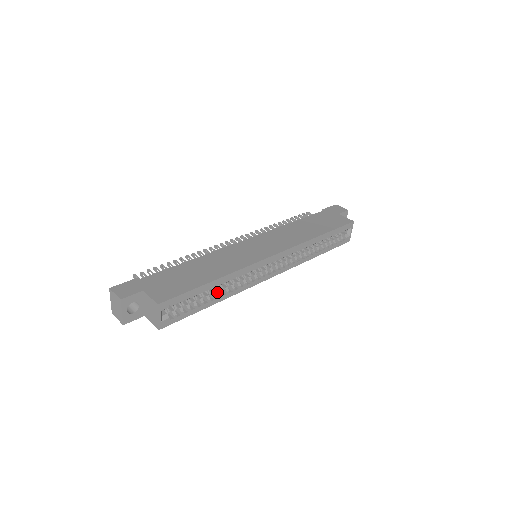
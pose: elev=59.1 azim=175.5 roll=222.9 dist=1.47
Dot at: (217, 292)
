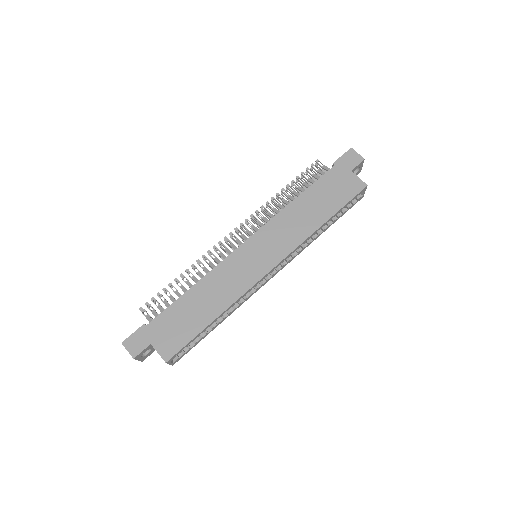
Dot at: occluded
